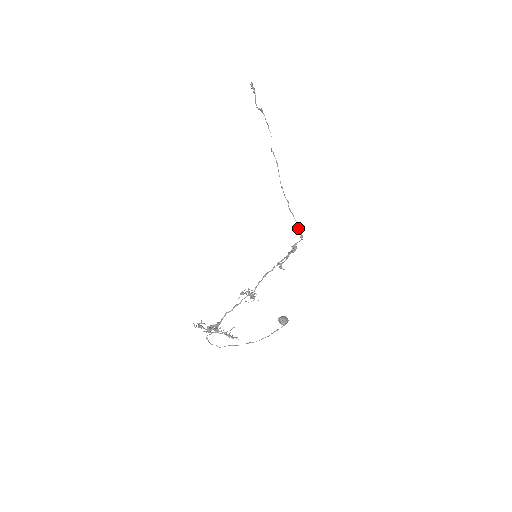
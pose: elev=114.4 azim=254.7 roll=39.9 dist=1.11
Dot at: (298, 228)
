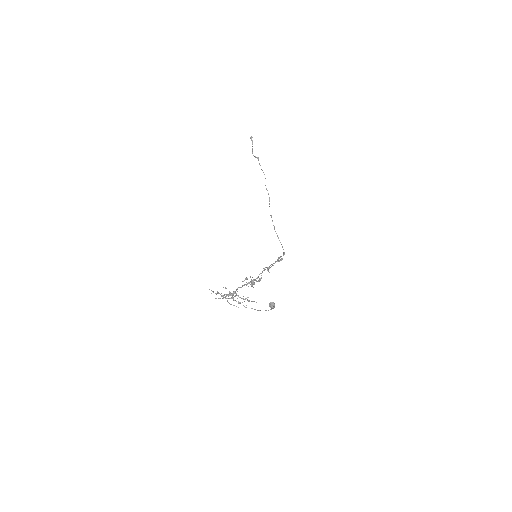
Dot at: (282, 247)
